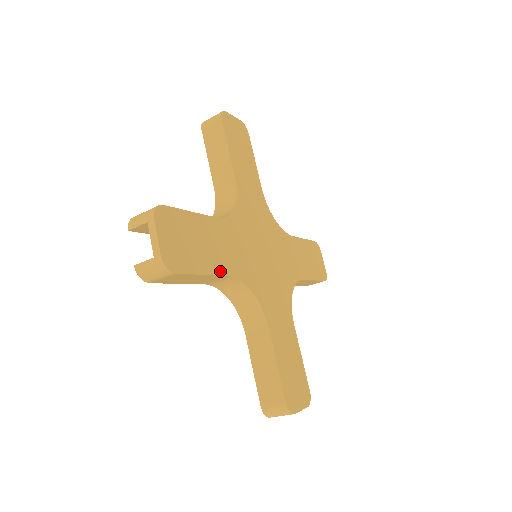
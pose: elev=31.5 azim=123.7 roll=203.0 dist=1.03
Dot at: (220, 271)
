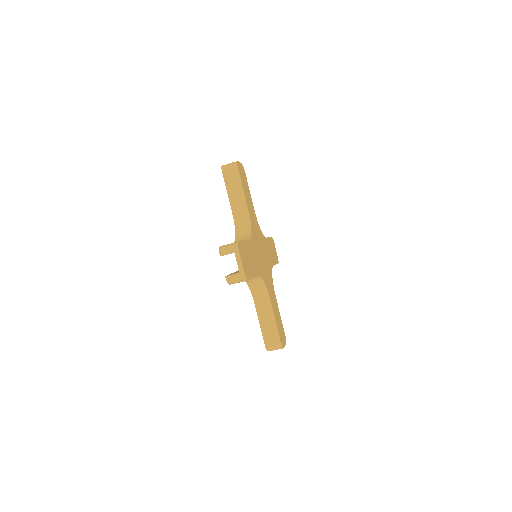
Dot at: (256, 273)
